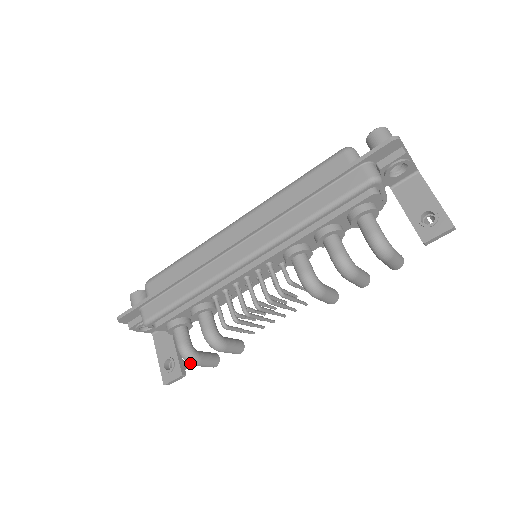
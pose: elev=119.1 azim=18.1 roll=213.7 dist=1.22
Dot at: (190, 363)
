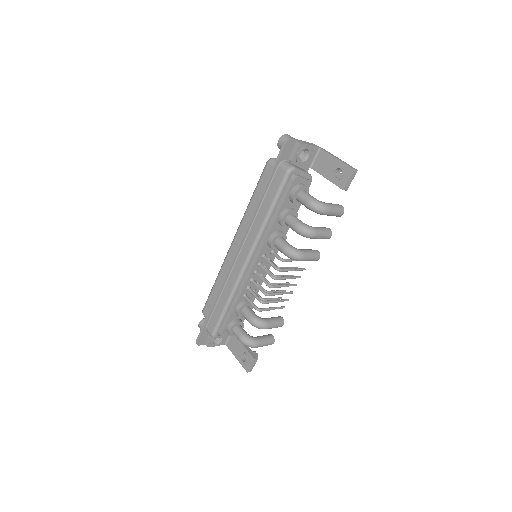
Dot at: (252, 347)
